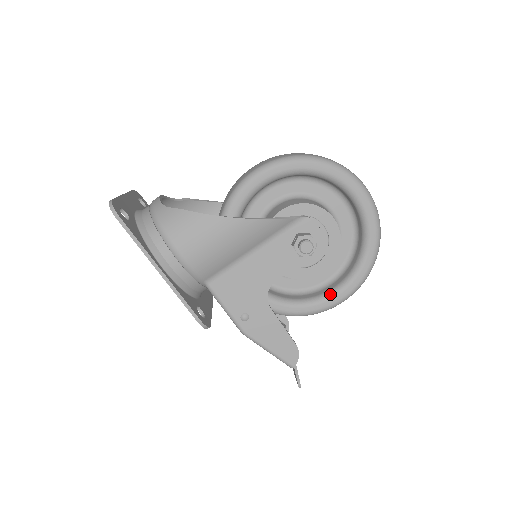
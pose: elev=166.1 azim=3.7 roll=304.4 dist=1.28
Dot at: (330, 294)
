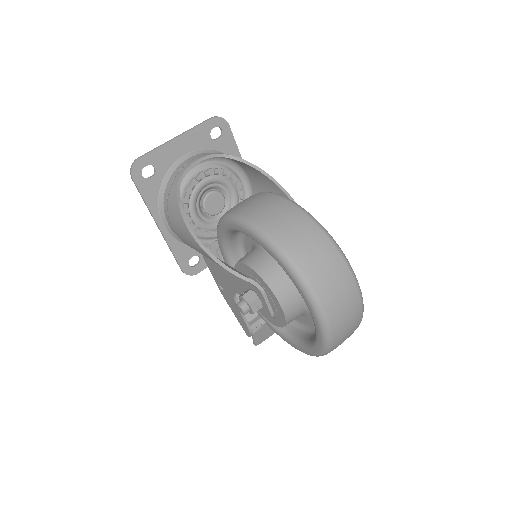
Dot at: (283, 333)
